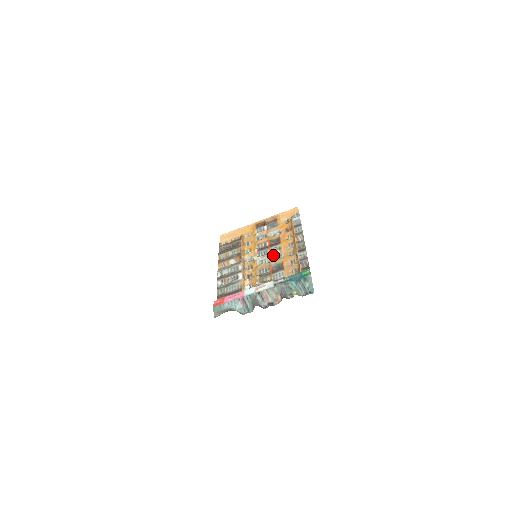
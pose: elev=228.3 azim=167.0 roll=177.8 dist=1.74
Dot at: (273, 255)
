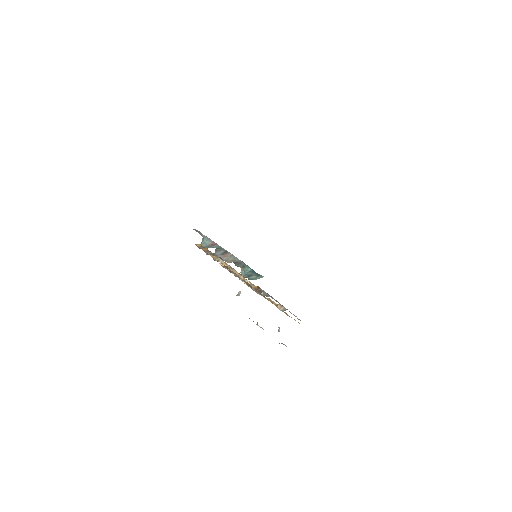
Dot at: occluded
